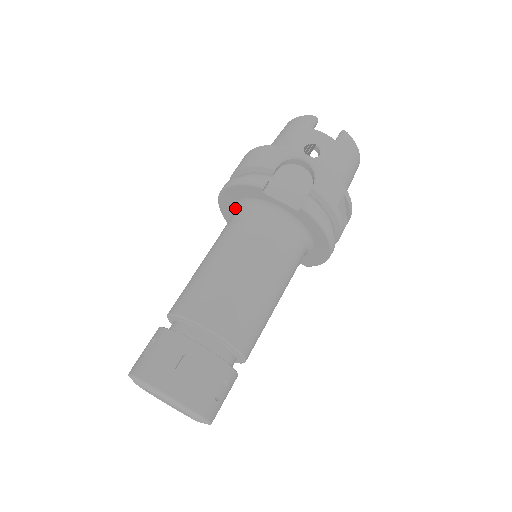
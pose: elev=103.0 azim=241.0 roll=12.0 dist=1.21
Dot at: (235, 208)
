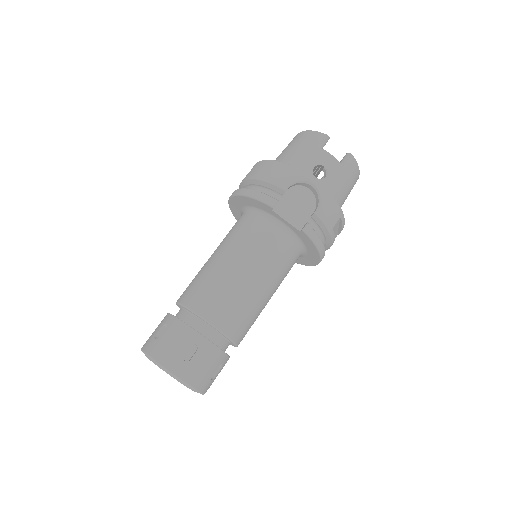
Dot at: (243, 210)
